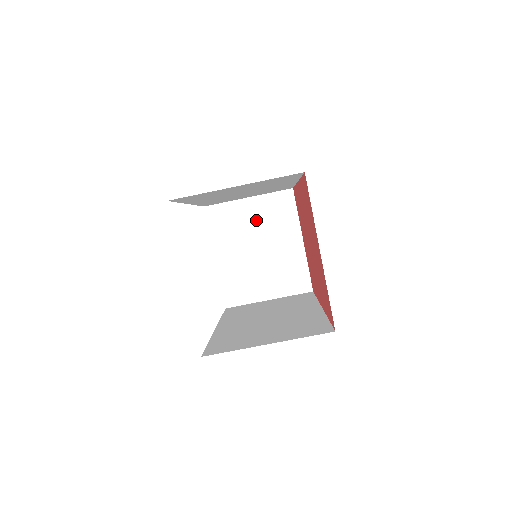
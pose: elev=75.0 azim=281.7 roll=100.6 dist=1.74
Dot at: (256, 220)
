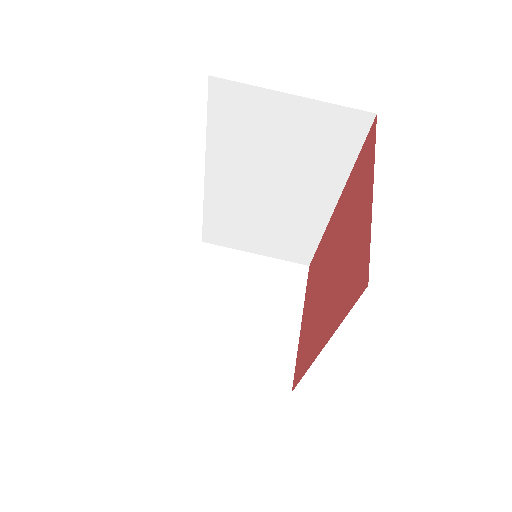
Dot at: (254, 279)
